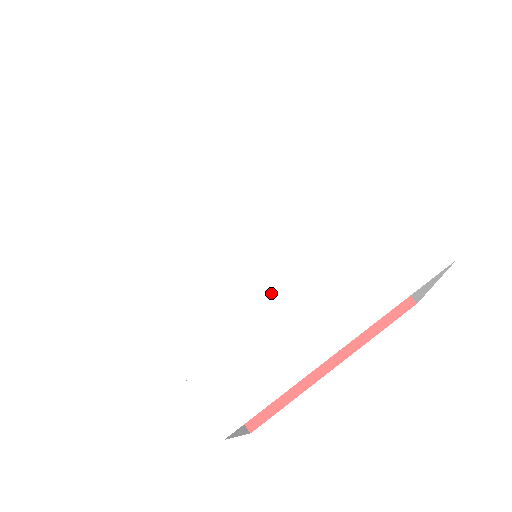
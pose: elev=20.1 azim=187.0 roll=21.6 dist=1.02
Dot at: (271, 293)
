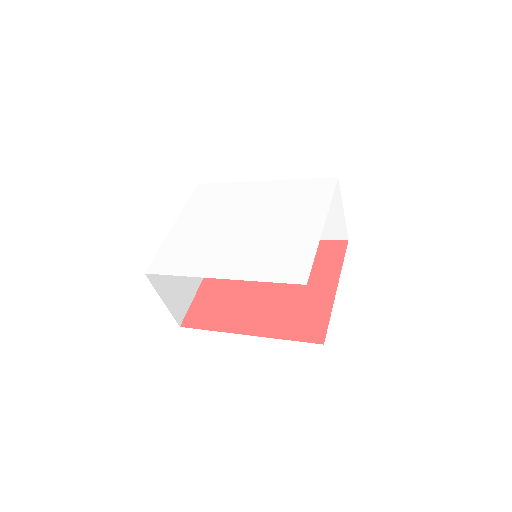
Dot at: (277, 234)
